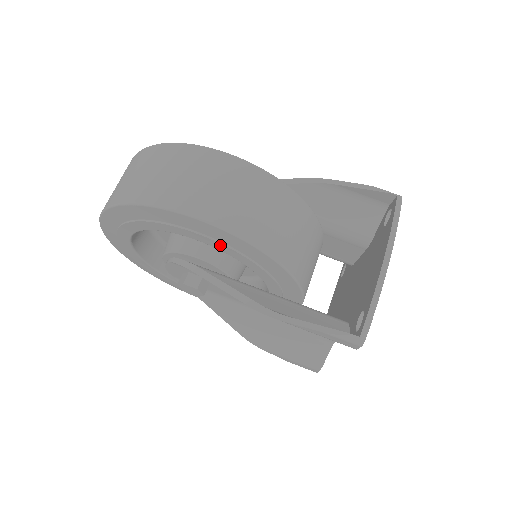
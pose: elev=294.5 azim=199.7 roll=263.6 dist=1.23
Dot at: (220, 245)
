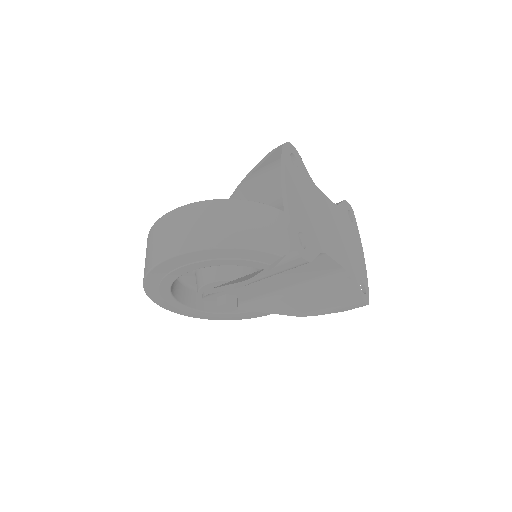
Dot at: (195, 265)
